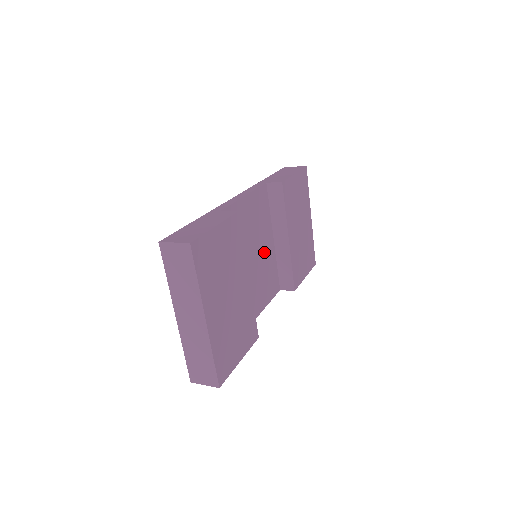
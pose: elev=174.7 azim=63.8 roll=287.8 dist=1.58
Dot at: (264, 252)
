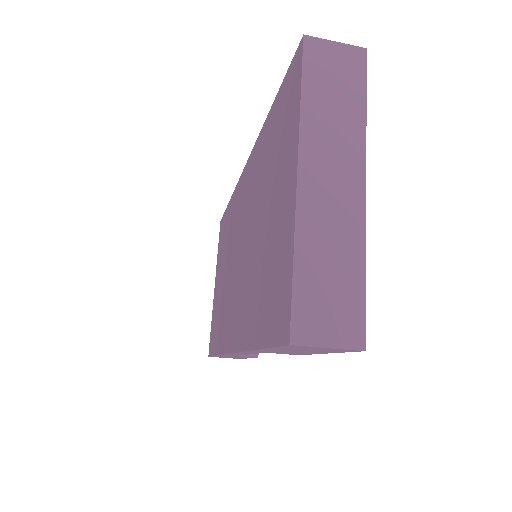
Dot at: occluded
